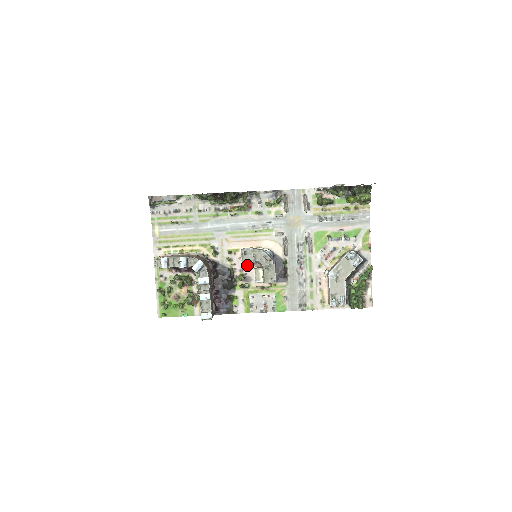
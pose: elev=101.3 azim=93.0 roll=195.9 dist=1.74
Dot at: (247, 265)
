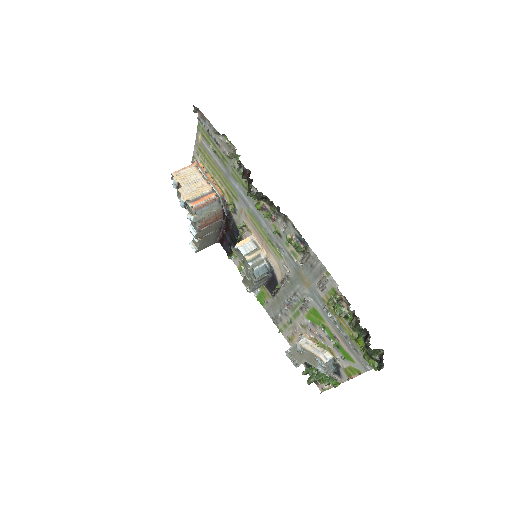
Dot at: occluded
